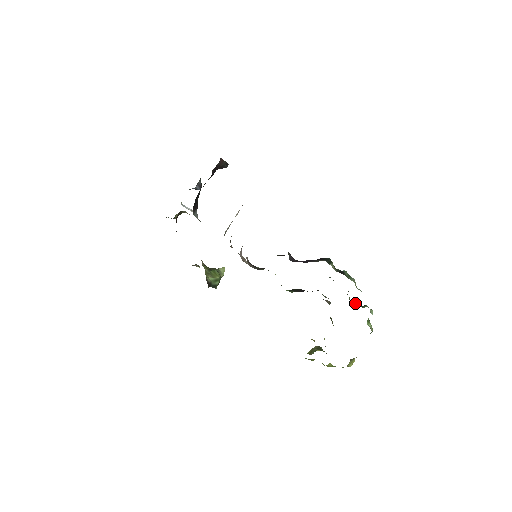
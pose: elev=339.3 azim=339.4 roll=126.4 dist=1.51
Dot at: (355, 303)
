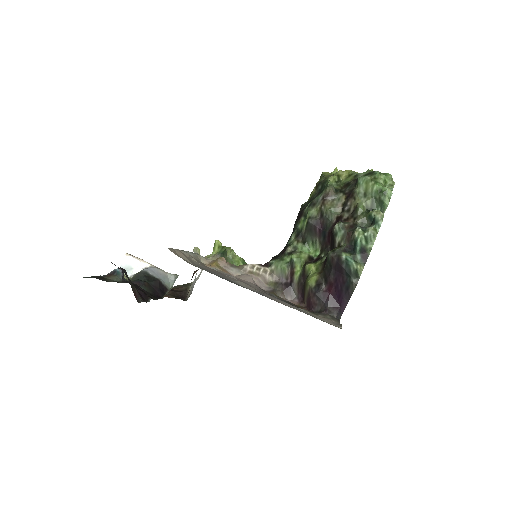
Dot at: (369, 202)
